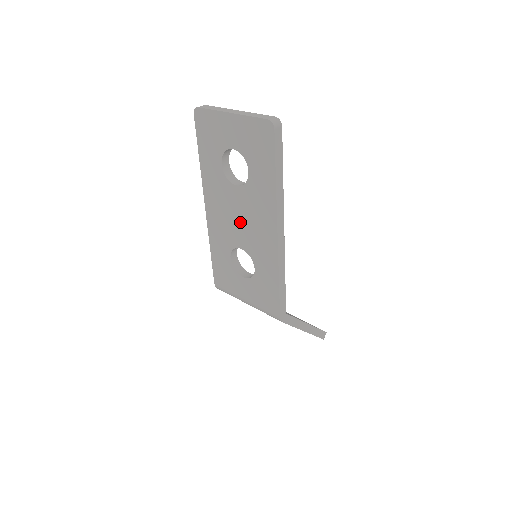
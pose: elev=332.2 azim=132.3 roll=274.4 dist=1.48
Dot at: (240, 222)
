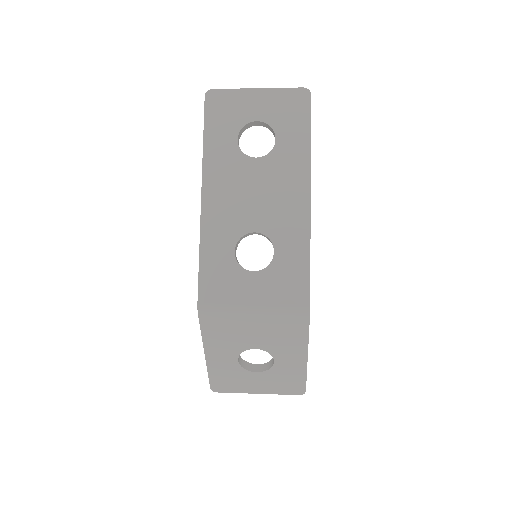
Dot at: (257, 198)
